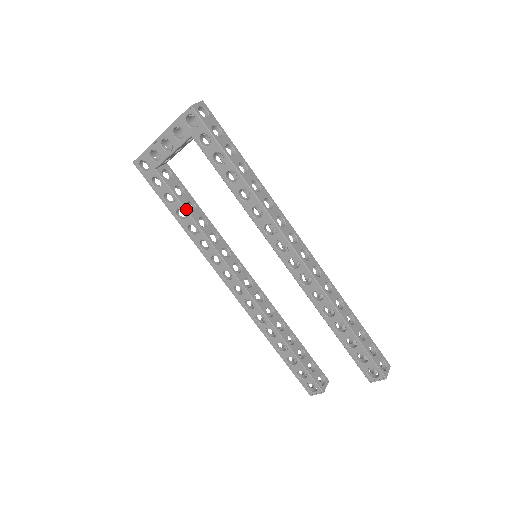
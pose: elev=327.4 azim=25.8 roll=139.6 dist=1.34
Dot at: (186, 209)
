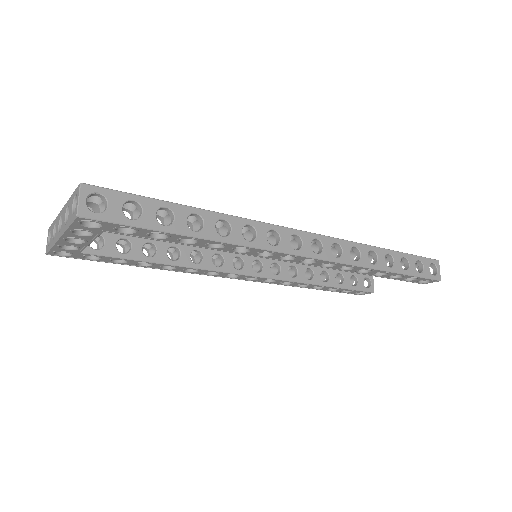
Dot at: (148, 261)
